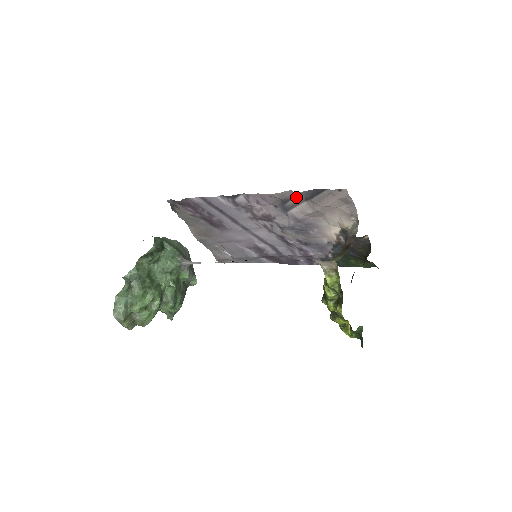
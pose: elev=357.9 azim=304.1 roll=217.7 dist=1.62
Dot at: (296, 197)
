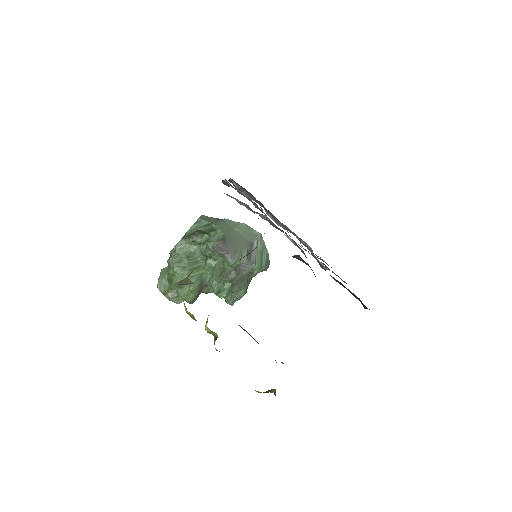
Dot at: occluded
